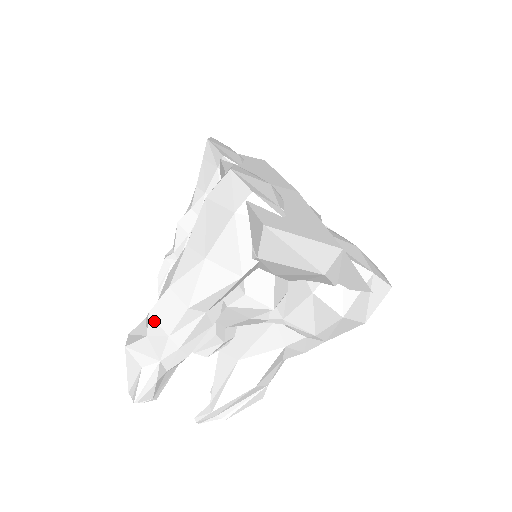
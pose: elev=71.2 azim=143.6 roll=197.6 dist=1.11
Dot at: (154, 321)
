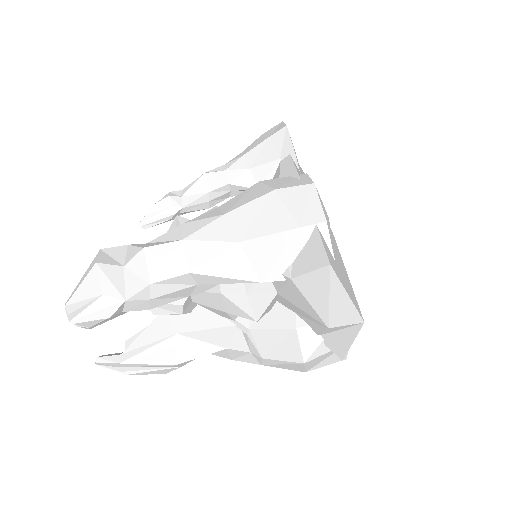
Dot at: (144, 259)
